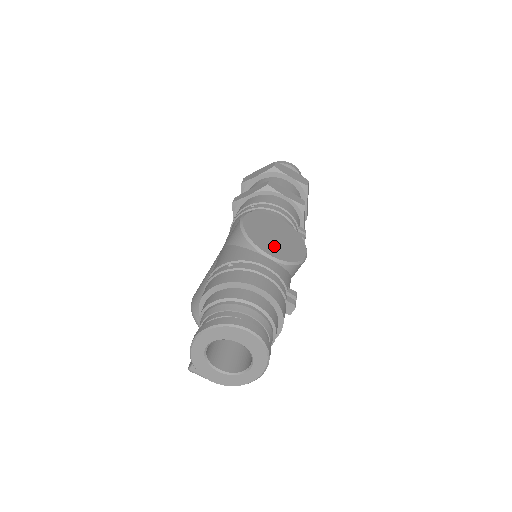
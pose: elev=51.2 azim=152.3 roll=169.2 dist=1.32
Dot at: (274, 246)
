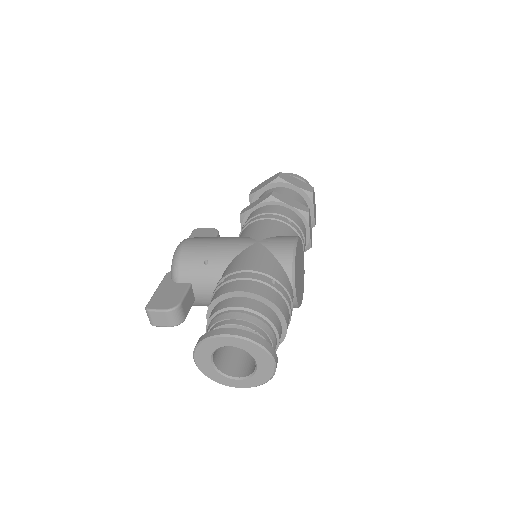
Dot at: (298, 283)
